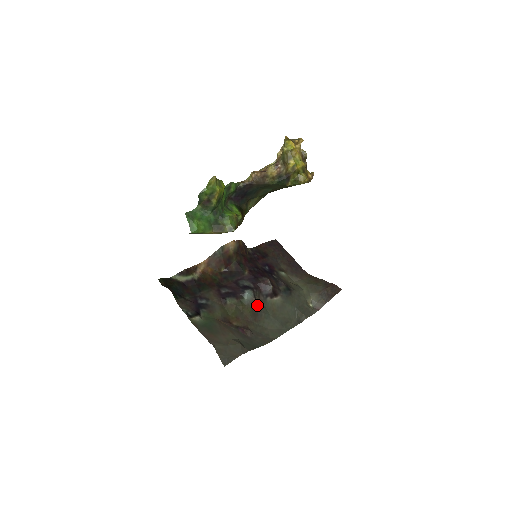
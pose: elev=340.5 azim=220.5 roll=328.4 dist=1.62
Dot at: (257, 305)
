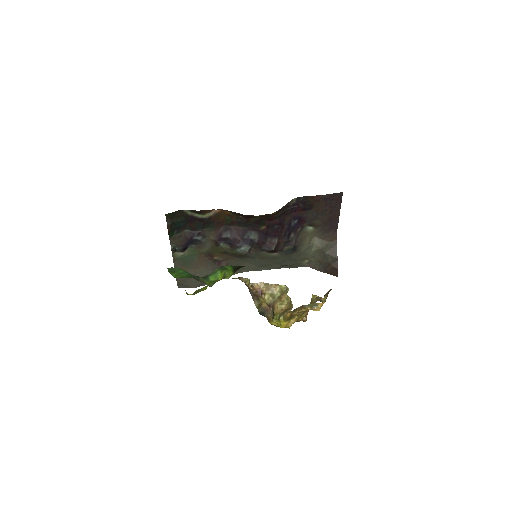
Dot at: (248, 254)
